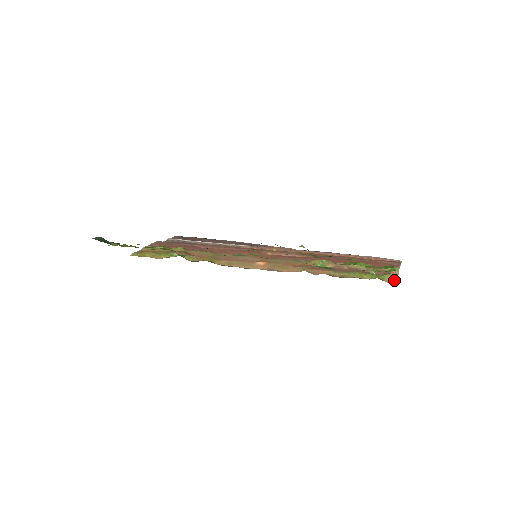
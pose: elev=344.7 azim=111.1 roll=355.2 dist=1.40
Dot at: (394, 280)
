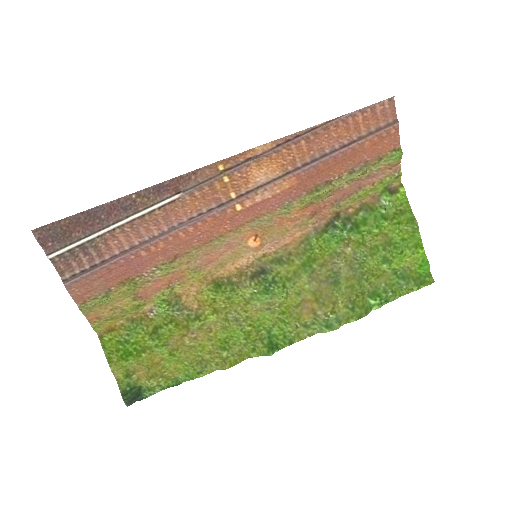
Dot at: (398, 180)
